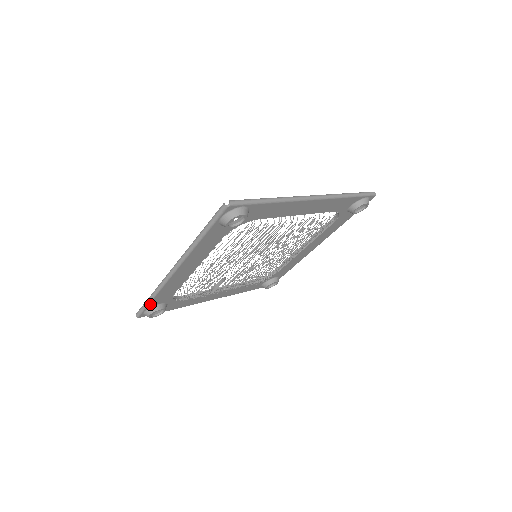
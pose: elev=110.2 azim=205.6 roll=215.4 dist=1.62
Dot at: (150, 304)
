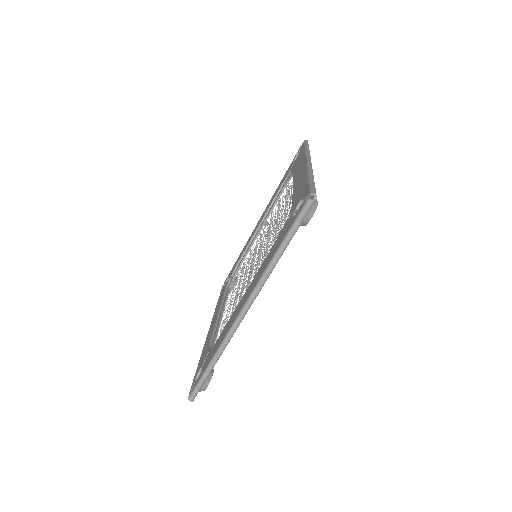
Dot at: occluded
